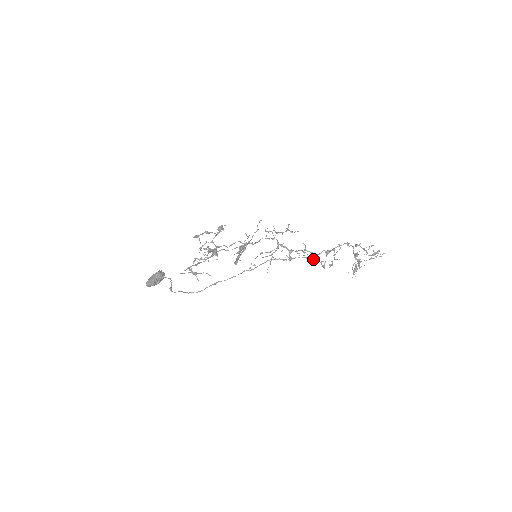
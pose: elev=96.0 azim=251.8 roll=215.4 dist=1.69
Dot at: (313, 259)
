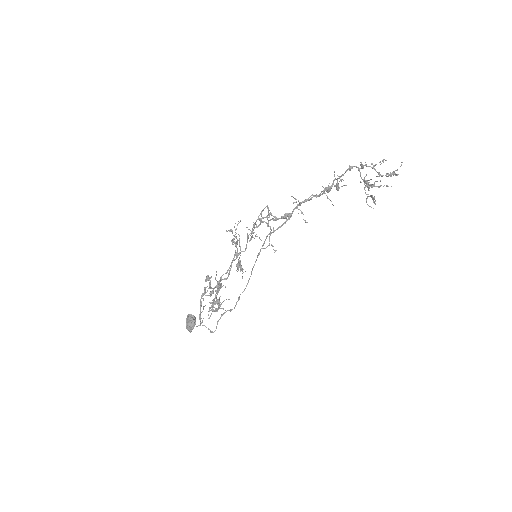
Dot at: (313, 195)
